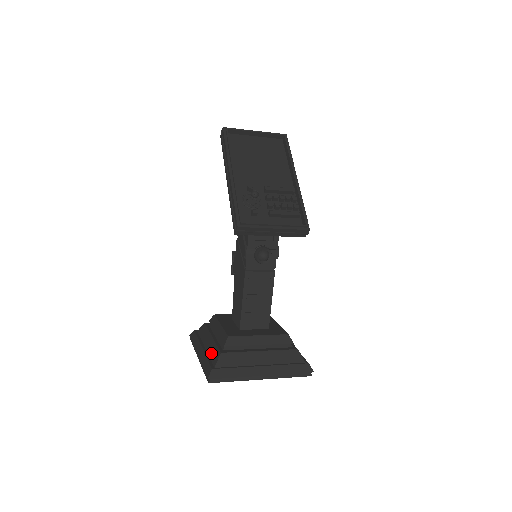
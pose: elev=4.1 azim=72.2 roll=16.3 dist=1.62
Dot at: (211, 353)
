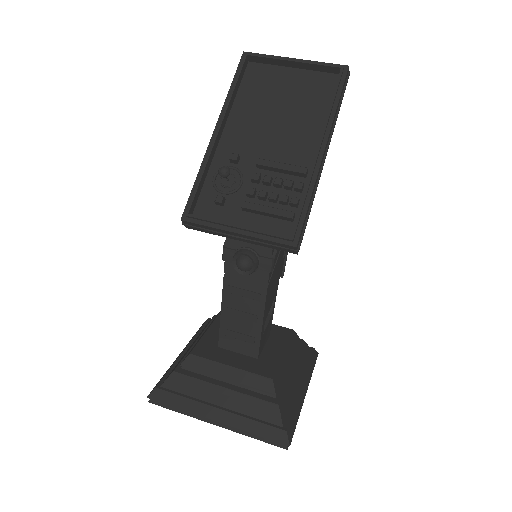
Dot at: occluded
